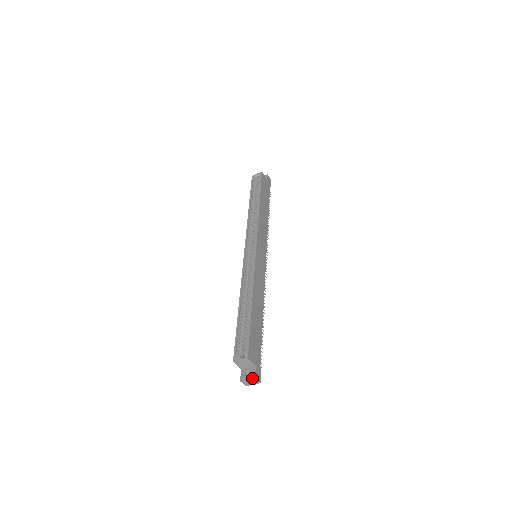
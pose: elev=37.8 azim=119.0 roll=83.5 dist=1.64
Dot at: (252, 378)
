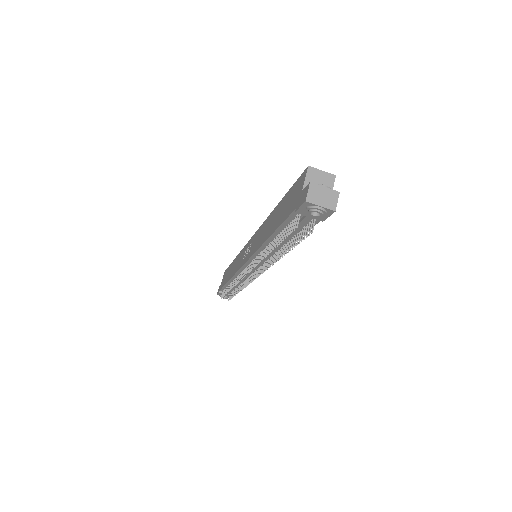
Dot at: occluded
